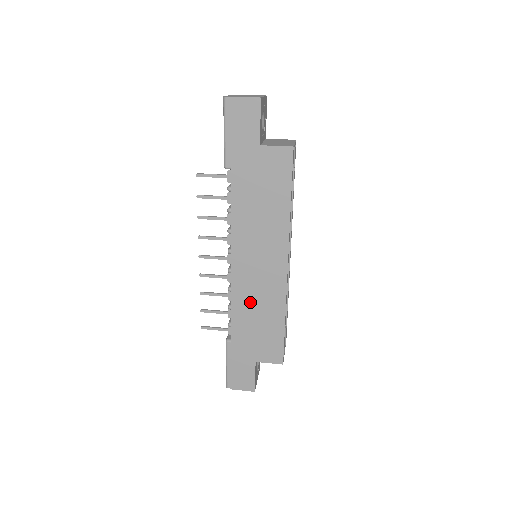
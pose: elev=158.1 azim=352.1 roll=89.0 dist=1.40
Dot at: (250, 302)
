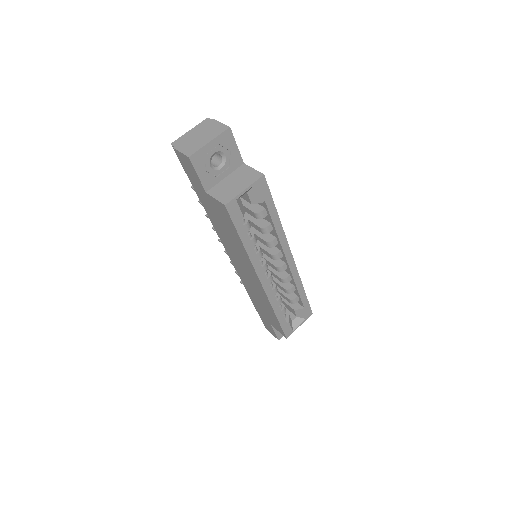
Dot at: (251, 289)
